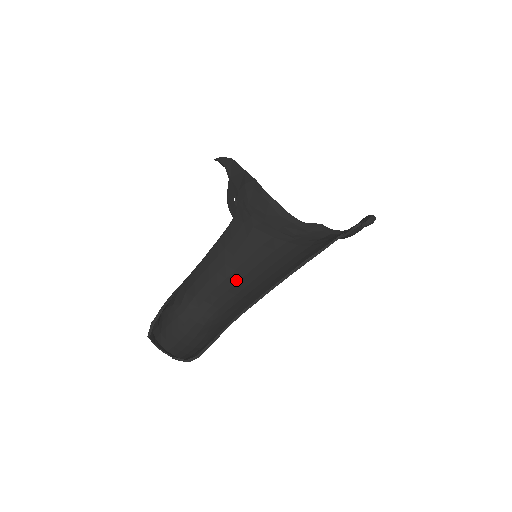
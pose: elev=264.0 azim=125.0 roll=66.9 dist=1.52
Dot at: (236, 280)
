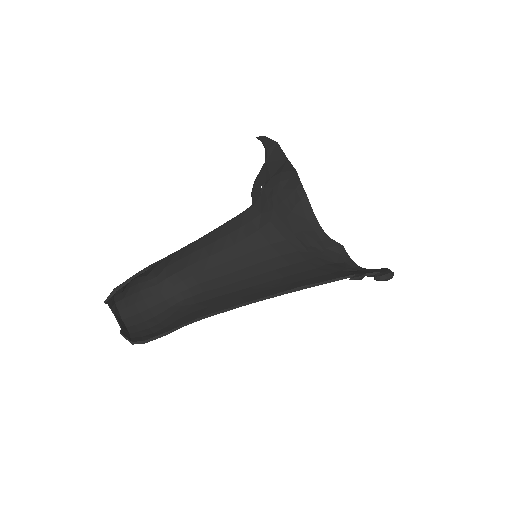
Dot at: (225, 272)
